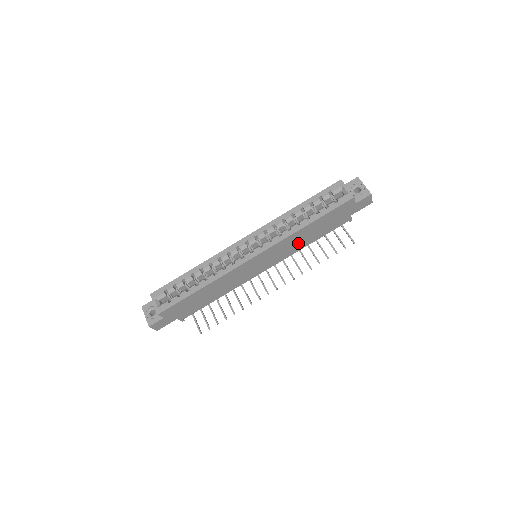
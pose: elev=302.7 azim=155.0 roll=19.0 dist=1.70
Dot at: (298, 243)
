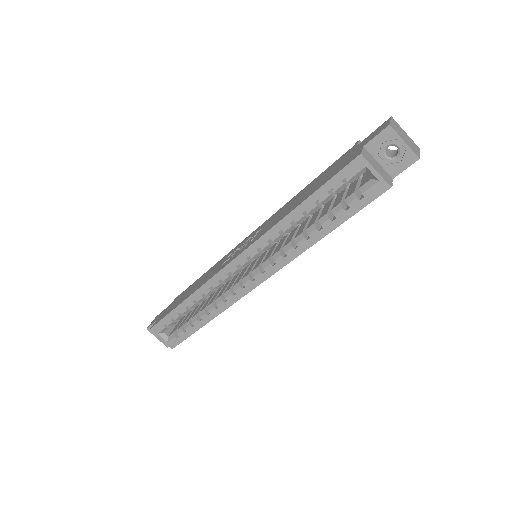
Dot at: occluded
